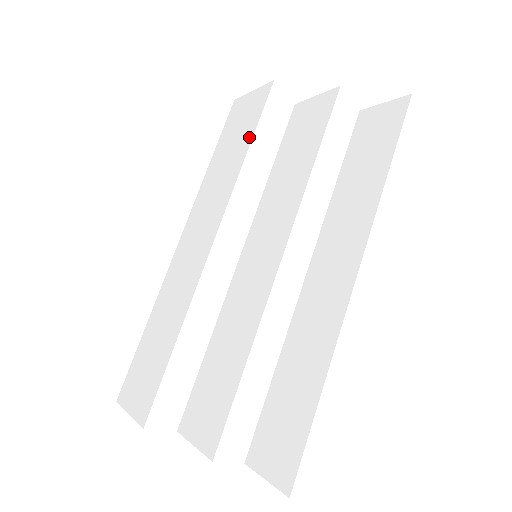
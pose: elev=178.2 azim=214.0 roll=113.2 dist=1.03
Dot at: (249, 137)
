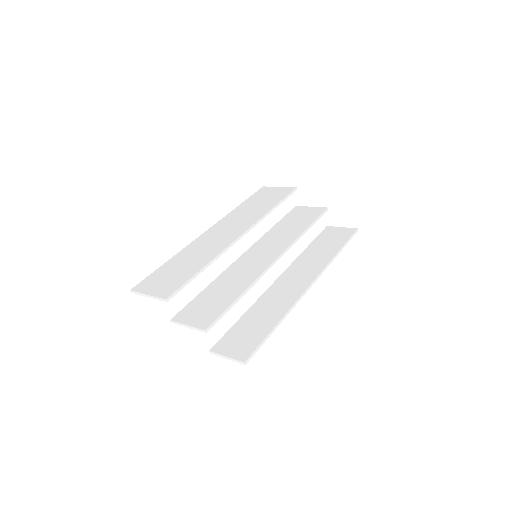
Dot at: (275, 203)
